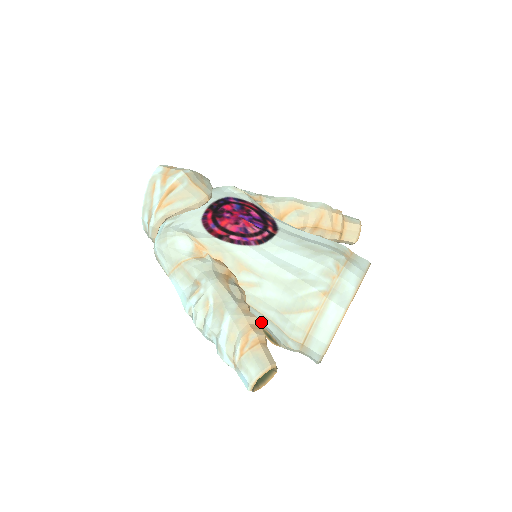
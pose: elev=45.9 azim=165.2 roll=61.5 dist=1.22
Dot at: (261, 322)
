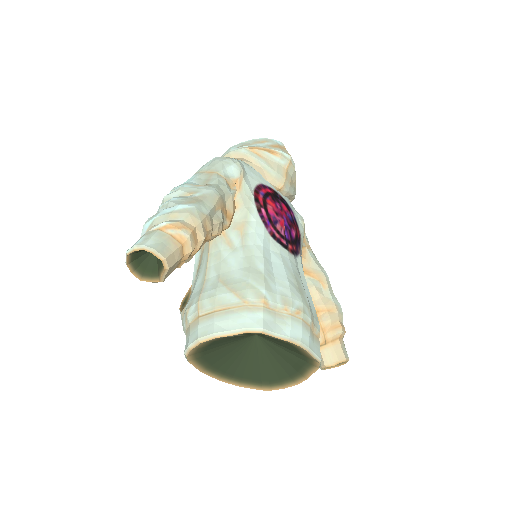
Dot at: (197, 279)
